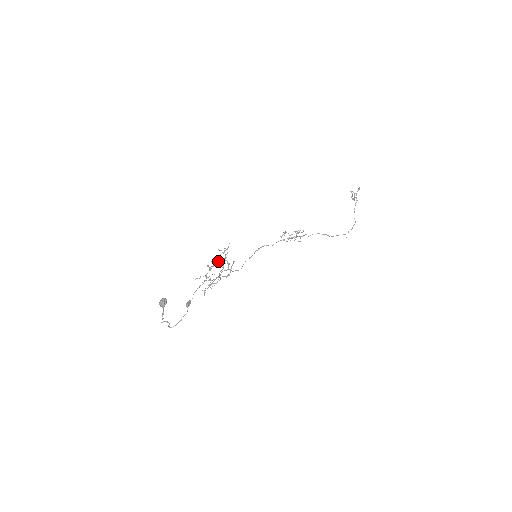
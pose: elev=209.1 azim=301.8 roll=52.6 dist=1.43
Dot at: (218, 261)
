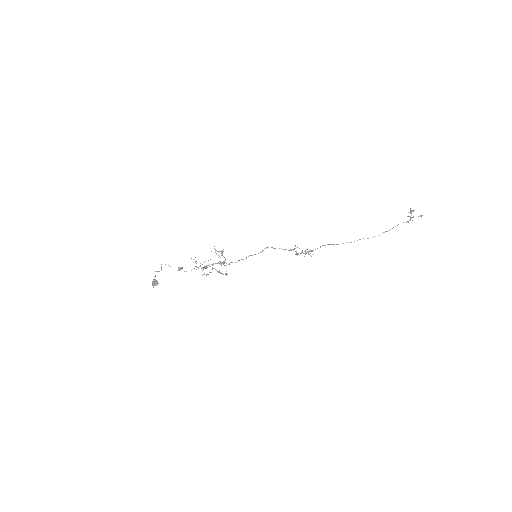
Dot at: (218, 255)
